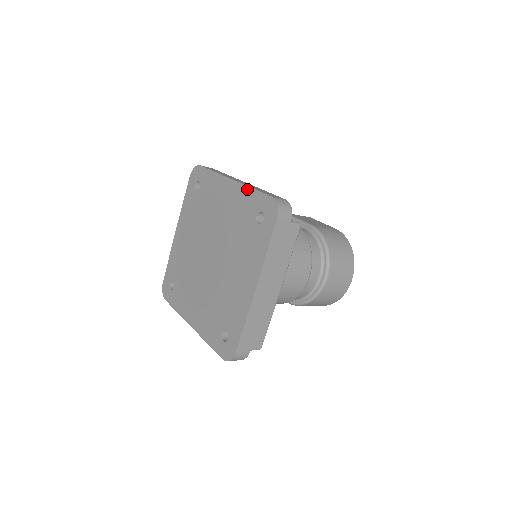
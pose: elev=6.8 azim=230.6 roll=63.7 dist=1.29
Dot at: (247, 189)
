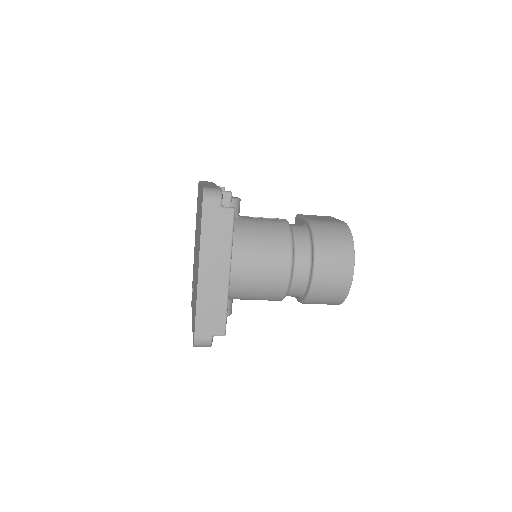
Dot at: (201, 187)
